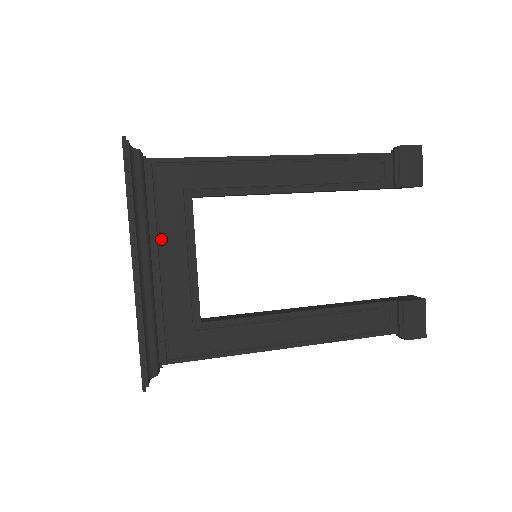
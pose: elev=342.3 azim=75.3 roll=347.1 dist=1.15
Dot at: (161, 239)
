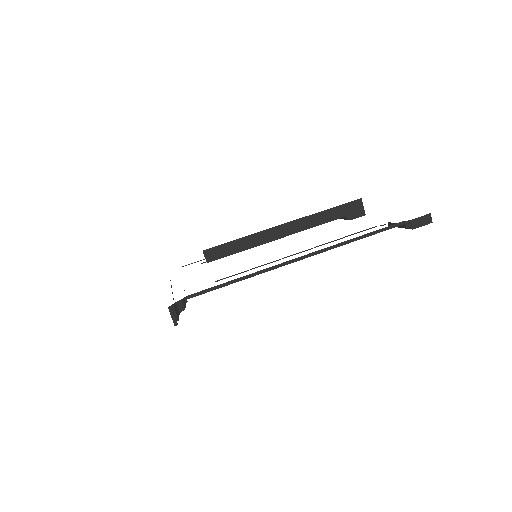
Dot at: occluded
